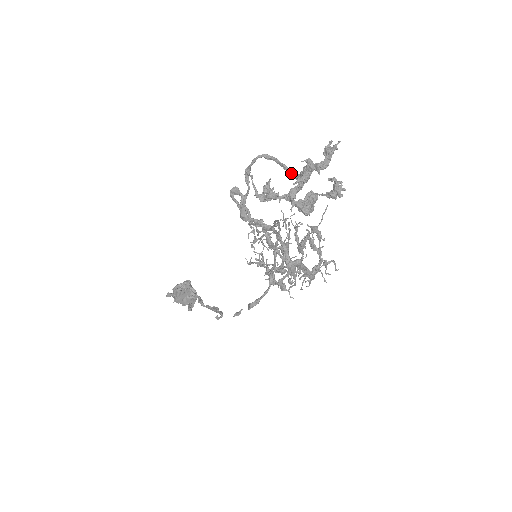
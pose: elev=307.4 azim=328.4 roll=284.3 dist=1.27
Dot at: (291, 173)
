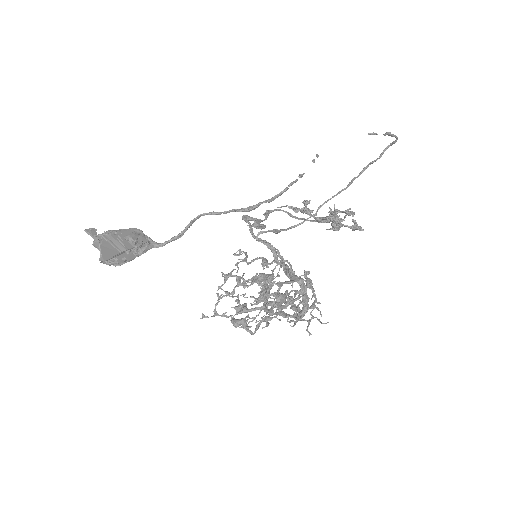
Dot at: (313, 220)
